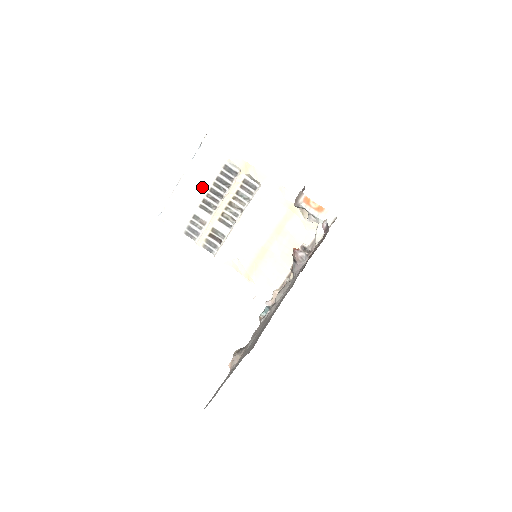
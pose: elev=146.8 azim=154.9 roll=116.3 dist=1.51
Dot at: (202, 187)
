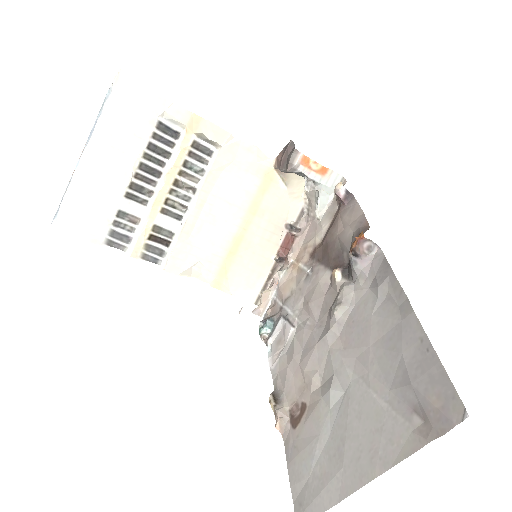
Dot at: (125, 163)
